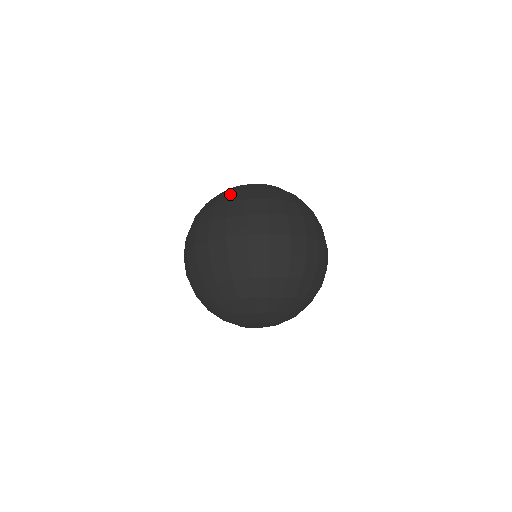
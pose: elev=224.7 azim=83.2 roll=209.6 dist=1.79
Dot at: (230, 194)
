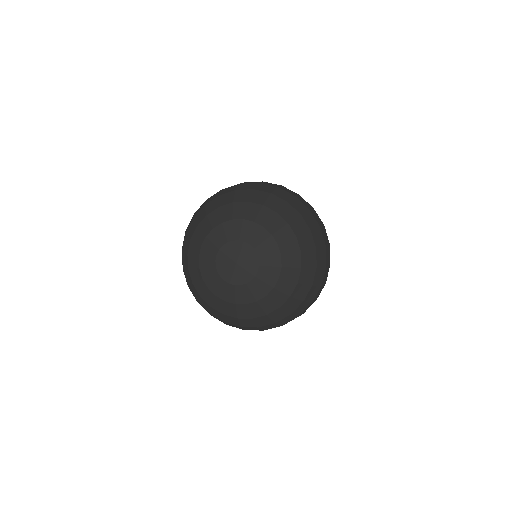
Dot at: occluded
